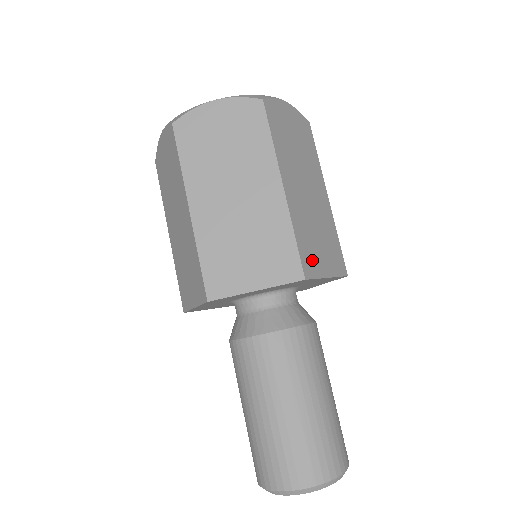
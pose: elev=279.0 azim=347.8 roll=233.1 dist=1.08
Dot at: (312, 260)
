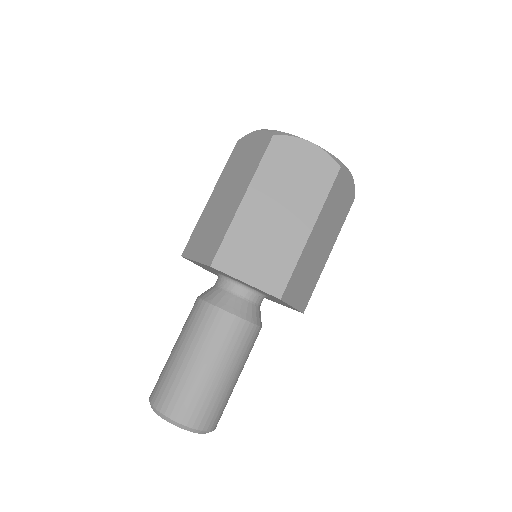
Dot at: (233, 260)
